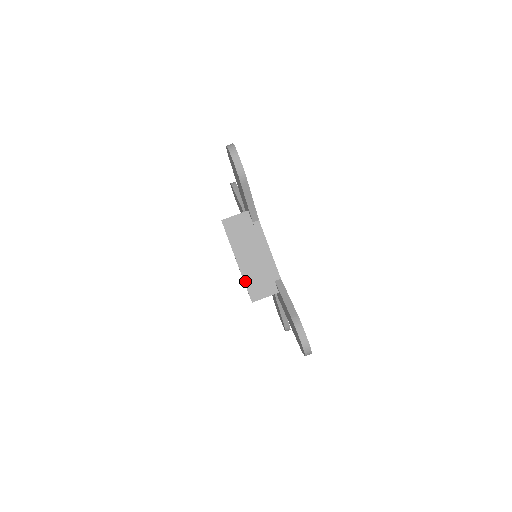
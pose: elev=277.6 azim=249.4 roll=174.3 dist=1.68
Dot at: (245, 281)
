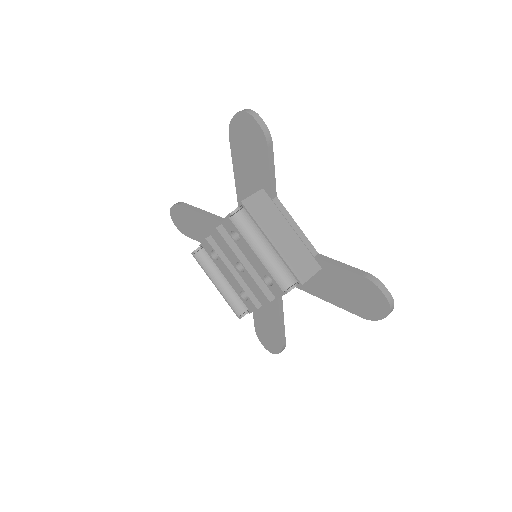
Dot at: (287, 263)
